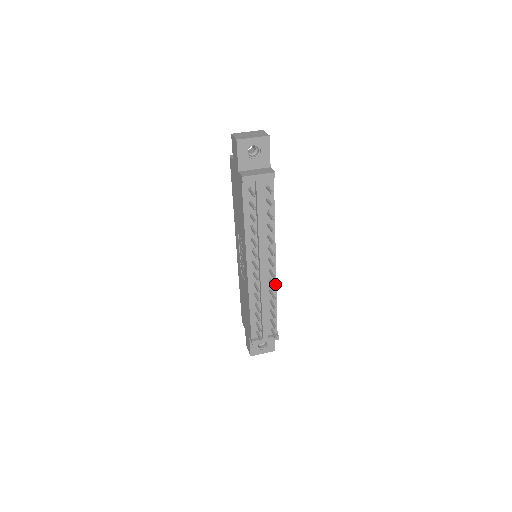
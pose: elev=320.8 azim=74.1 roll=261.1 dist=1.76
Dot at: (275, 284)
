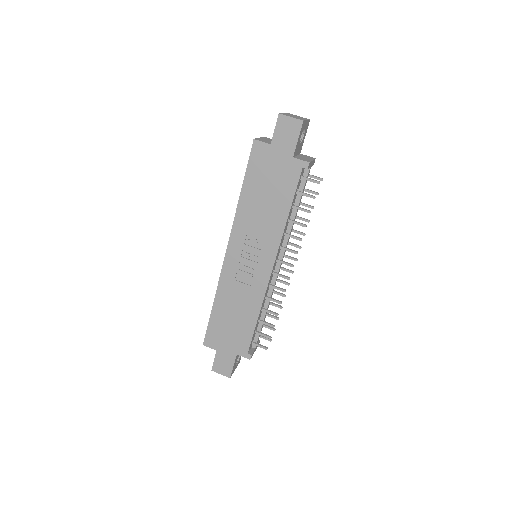
Dot at: occluded
